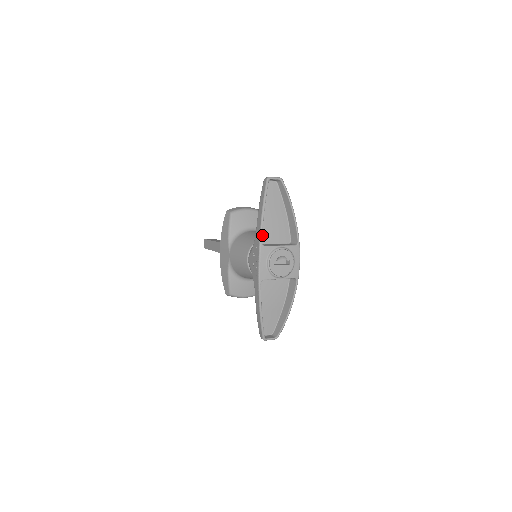
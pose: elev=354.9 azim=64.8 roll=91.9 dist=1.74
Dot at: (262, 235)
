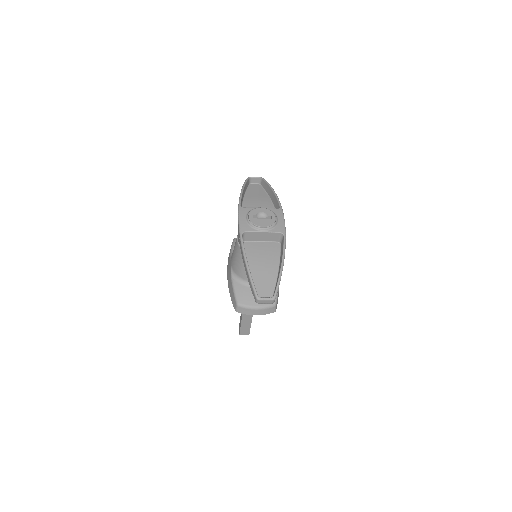
Dot at: occluded
